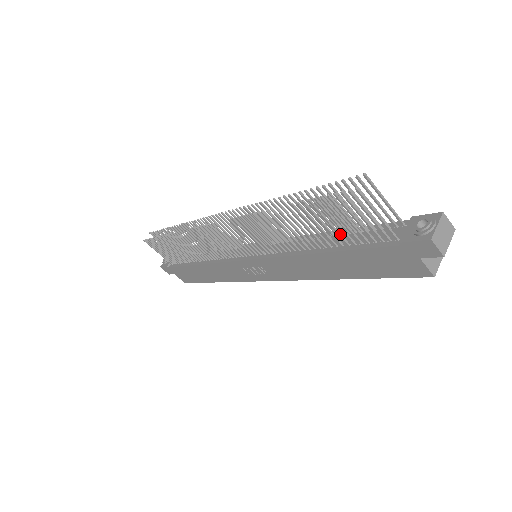
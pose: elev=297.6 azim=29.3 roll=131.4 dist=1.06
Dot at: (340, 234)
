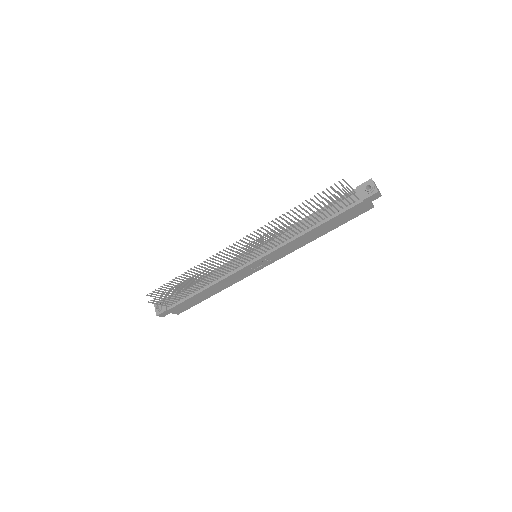
Dot at: (328, 212)
